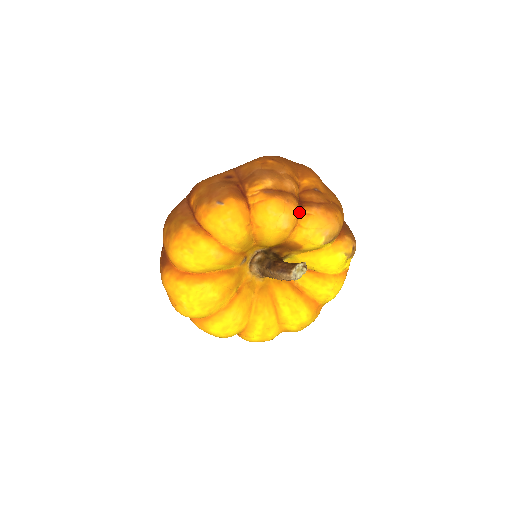
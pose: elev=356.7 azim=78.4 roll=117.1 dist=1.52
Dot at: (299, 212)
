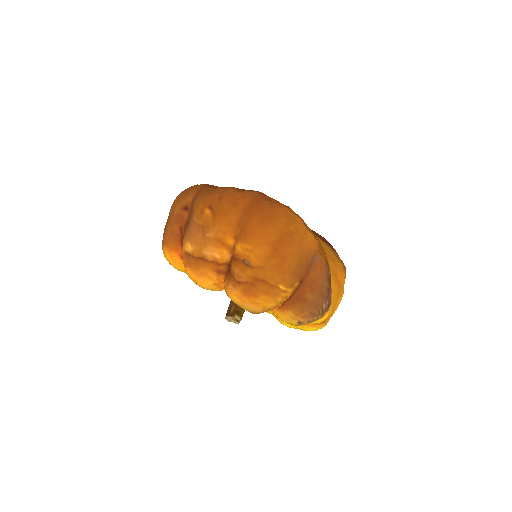
Dot at: (223, 279)
